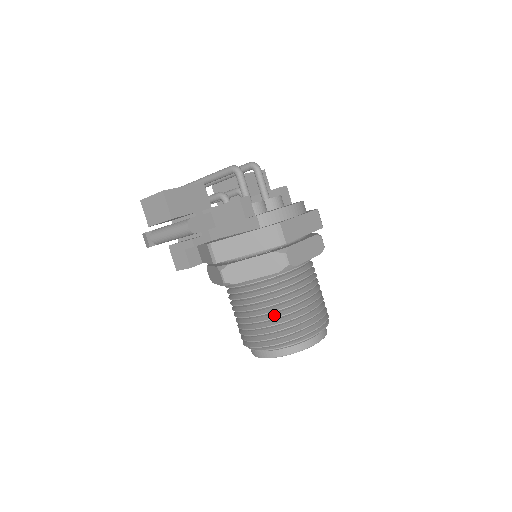
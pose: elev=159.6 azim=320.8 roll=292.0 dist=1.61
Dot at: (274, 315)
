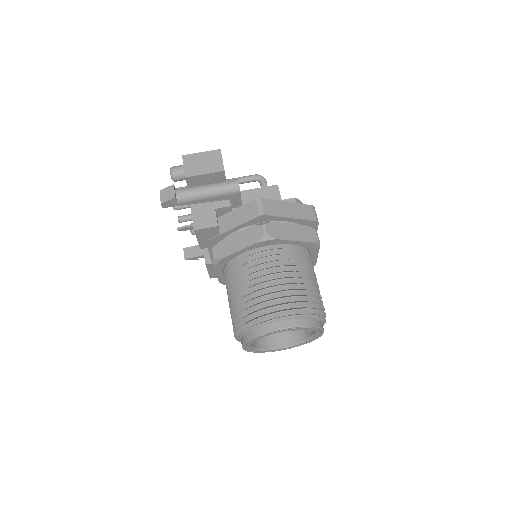
Dot at: (300, 283)
